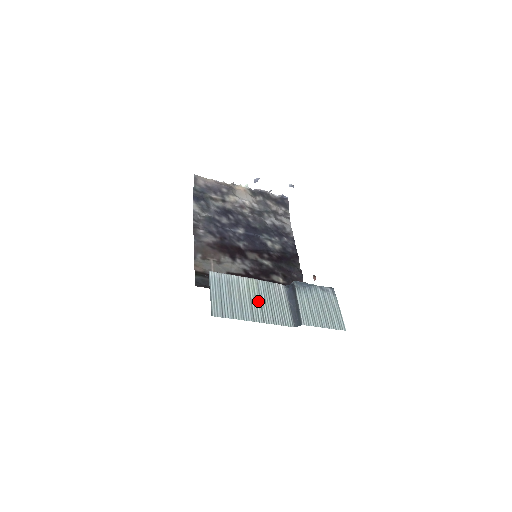
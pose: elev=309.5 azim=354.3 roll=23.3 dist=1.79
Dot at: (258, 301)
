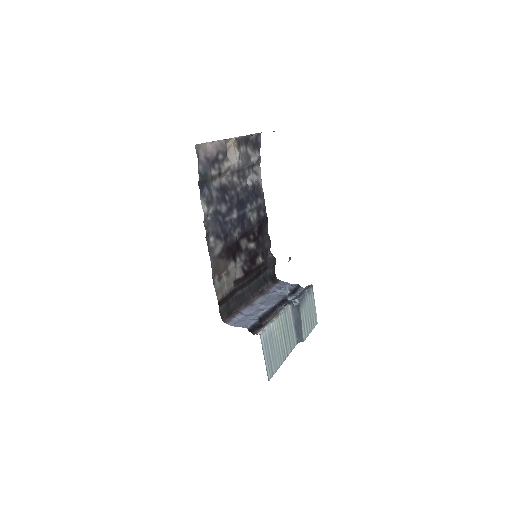
Dot at: (283, 338)
